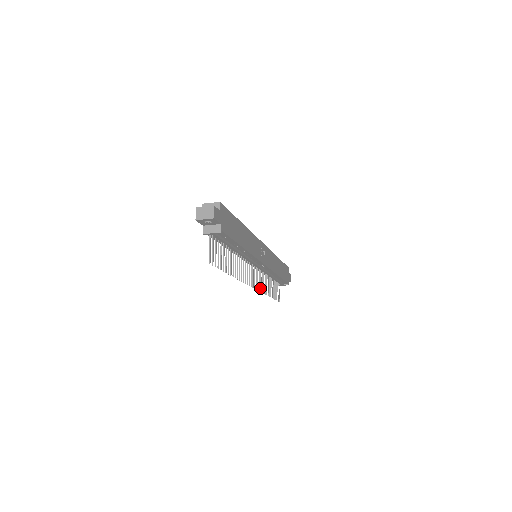
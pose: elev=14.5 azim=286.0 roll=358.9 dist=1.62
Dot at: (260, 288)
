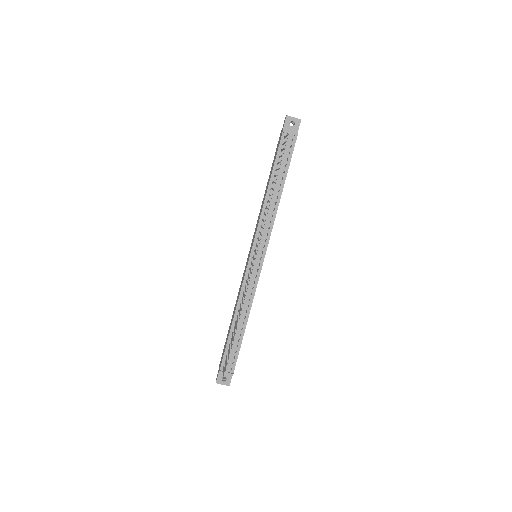
Dot at: (245, 290)
